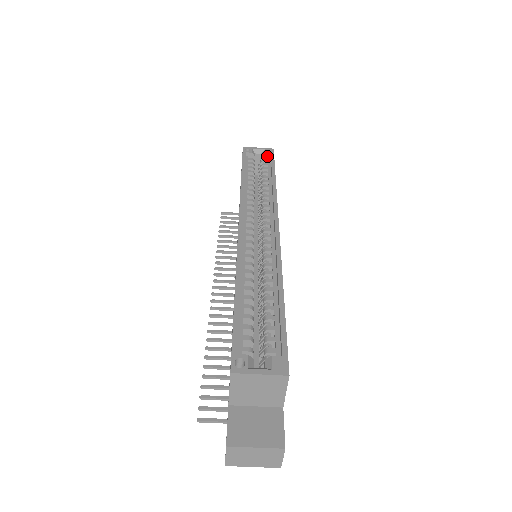
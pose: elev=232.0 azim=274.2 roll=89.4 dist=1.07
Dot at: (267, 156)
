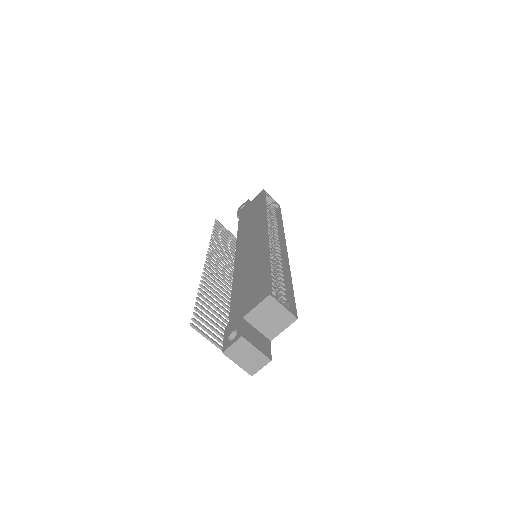
Dot at: (276, 206)
